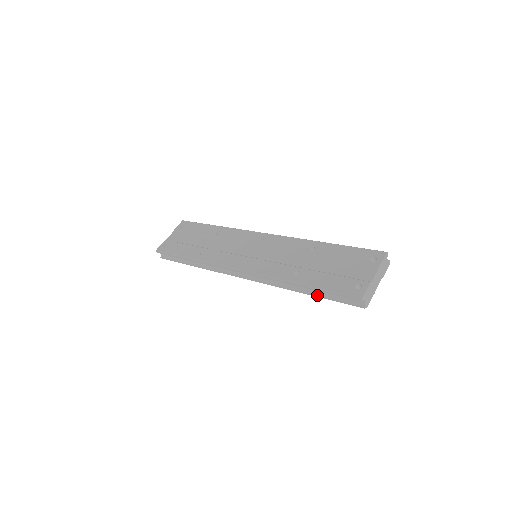
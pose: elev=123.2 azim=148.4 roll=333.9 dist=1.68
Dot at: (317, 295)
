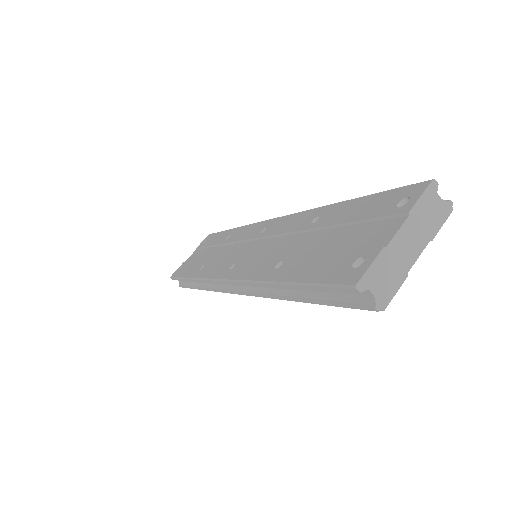
Dot at: (306, 299)
